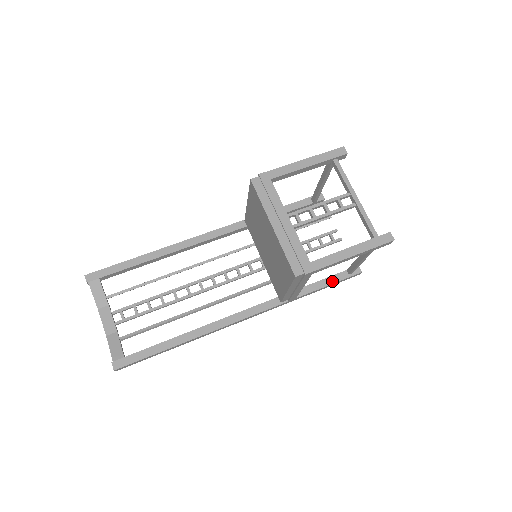
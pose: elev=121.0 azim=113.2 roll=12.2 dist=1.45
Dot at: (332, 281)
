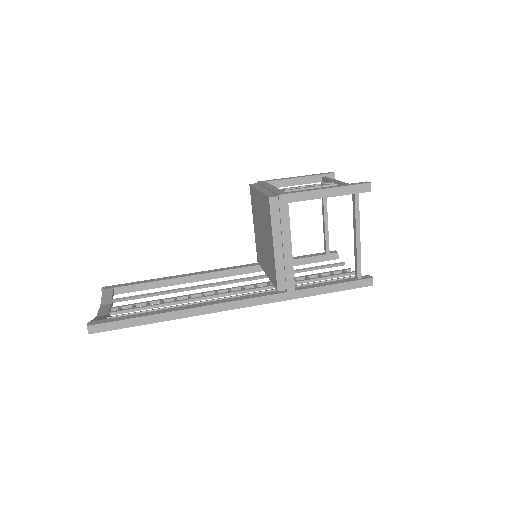
Dot at: (338, 282)
